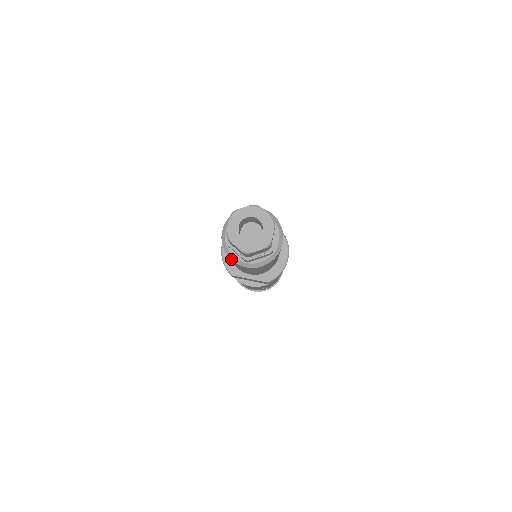
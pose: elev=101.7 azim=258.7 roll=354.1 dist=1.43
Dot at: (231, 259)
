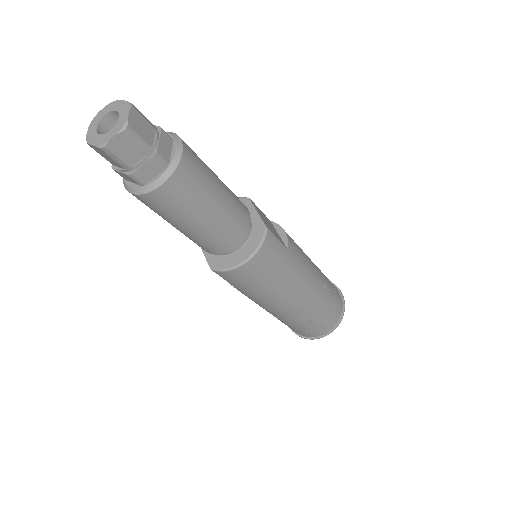
Dot at: occluded
